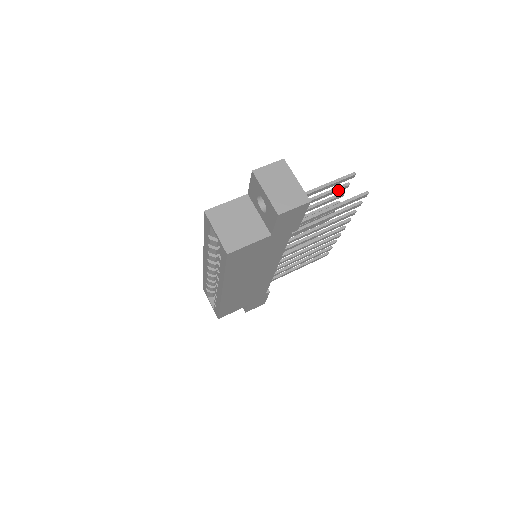
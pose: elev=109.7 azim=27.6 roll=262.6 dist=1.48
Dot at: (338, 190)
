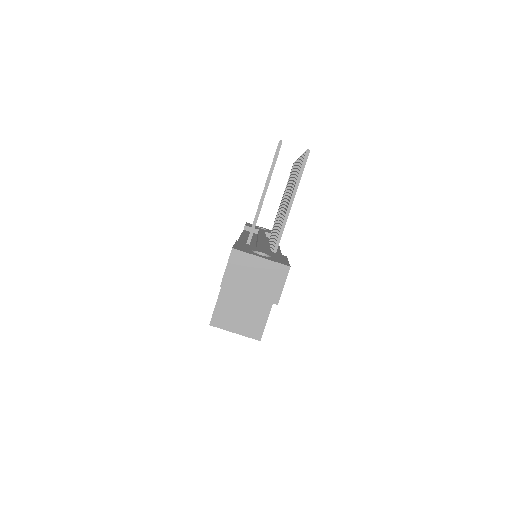
Dot at: occluded
